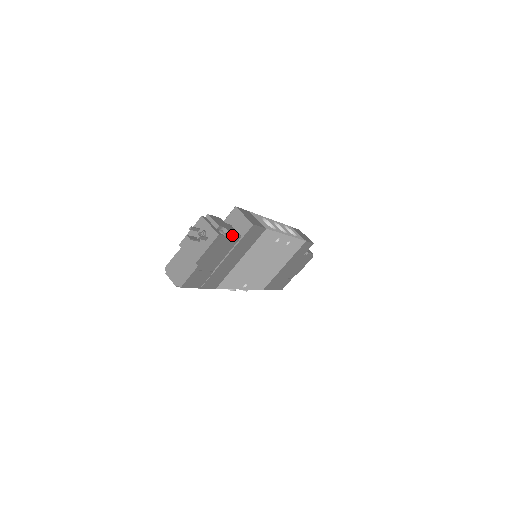
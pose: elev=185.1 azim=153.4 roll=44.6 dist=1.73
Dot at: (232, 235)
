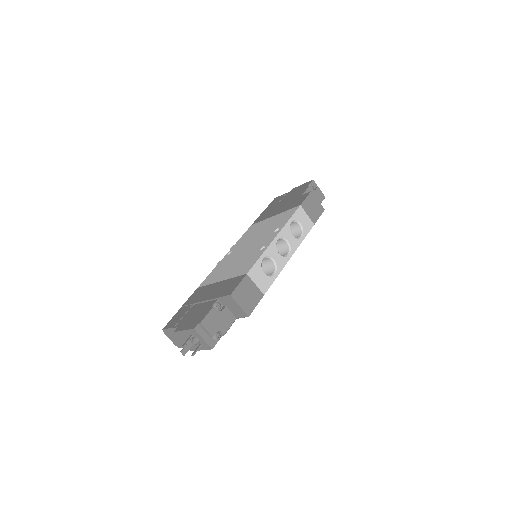
Dot at: (226, 332)
